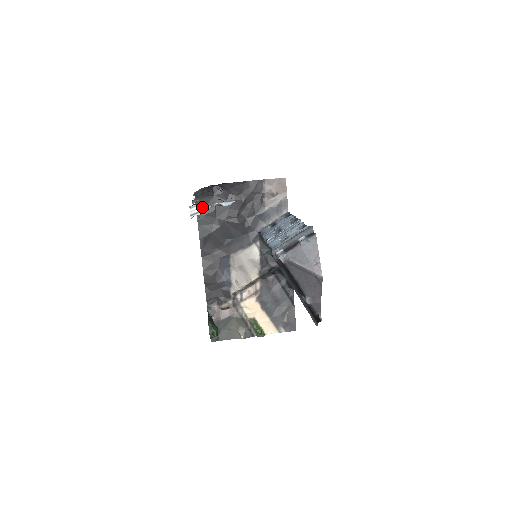
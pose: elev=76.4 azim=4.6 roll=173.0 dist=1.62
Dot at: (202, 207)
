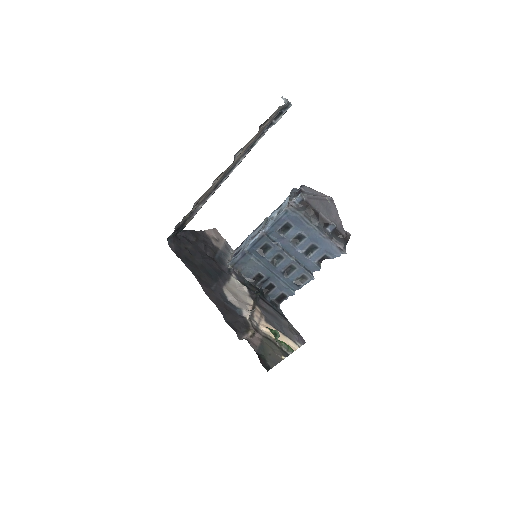
Dot at: (285, 99)
